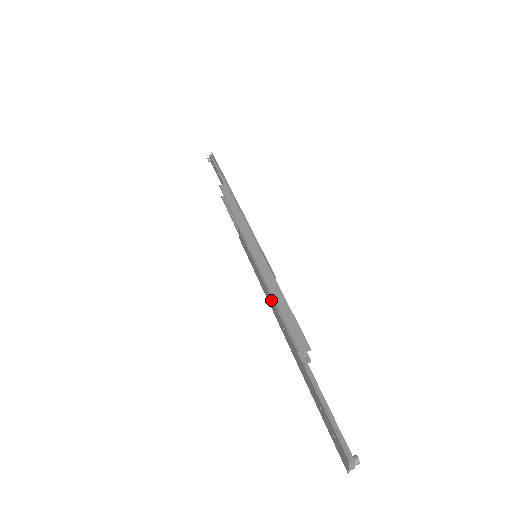
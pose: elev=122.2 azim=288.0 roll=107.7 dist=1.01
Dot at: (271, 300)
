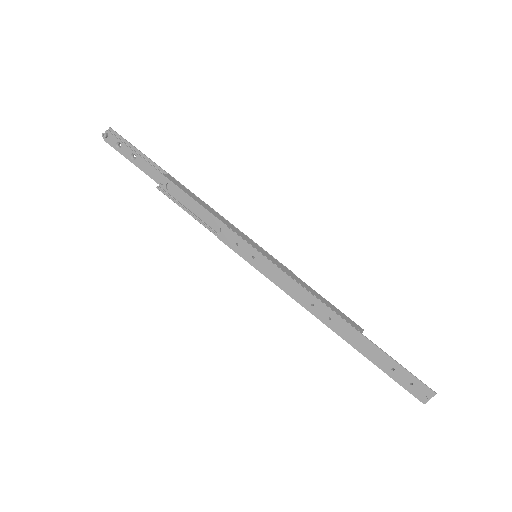
Dot at: (308, 296)
